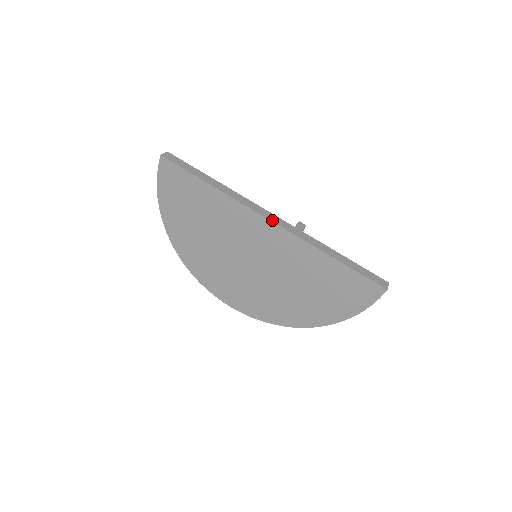
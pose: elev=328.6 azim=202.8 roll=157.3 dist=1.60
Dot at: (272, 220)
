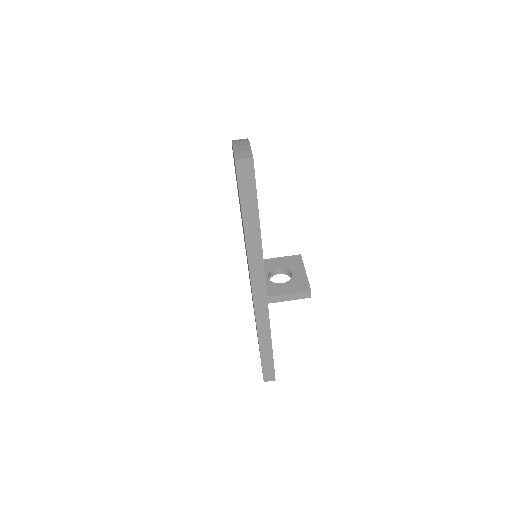
Dot at: (255, 296)
